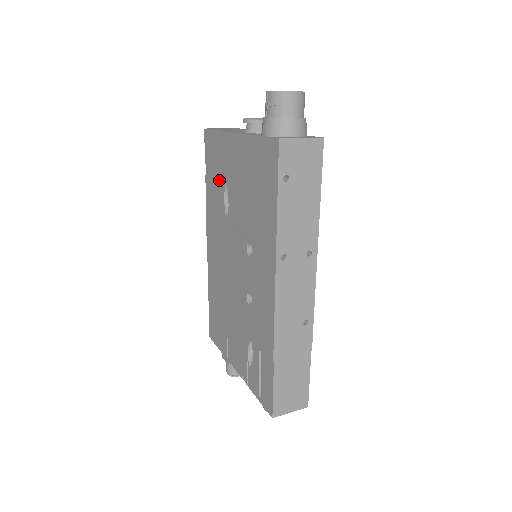
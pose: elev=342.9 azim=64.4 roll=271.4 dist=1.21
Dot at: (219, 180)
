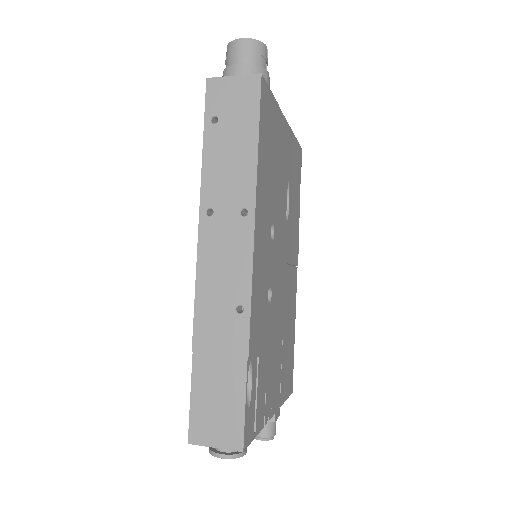
Dot at: occluded
